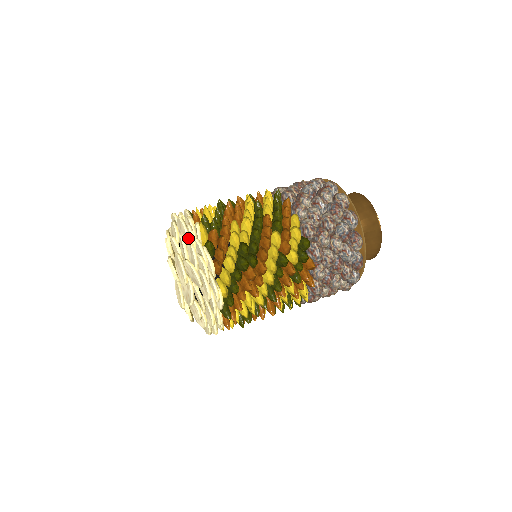
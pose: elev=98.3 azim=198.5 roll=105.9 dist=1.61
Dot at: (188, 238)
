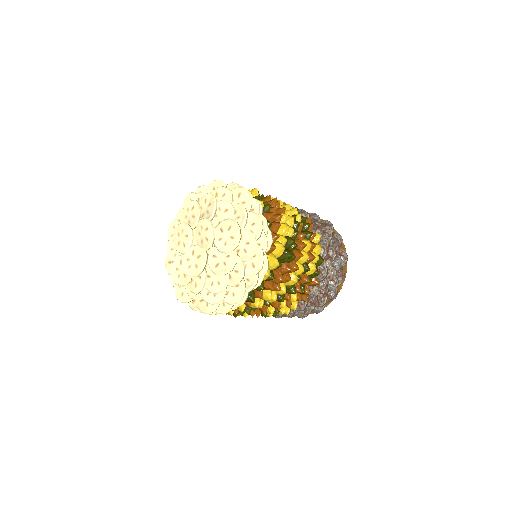
Dot at: (249, 209)
